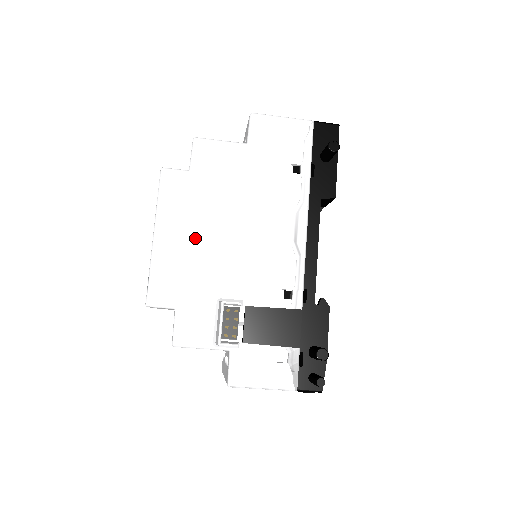
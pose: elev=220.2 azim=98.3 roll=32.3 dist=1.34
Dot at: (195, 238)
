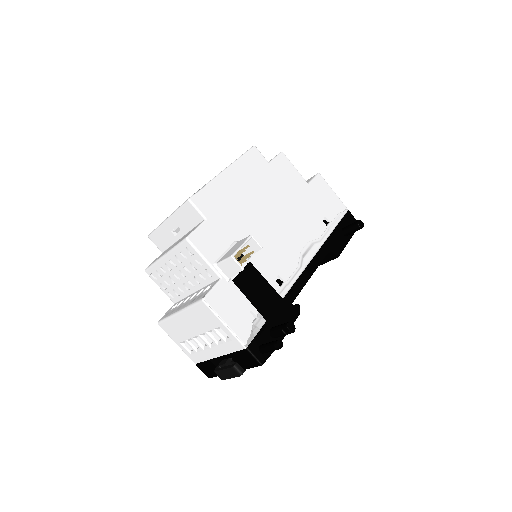
Dot at: (247, 196)
